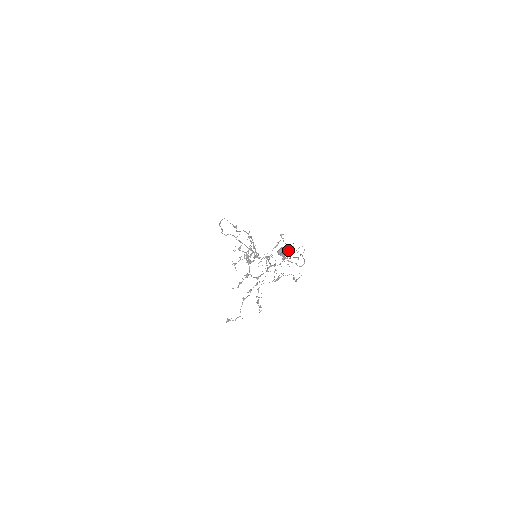
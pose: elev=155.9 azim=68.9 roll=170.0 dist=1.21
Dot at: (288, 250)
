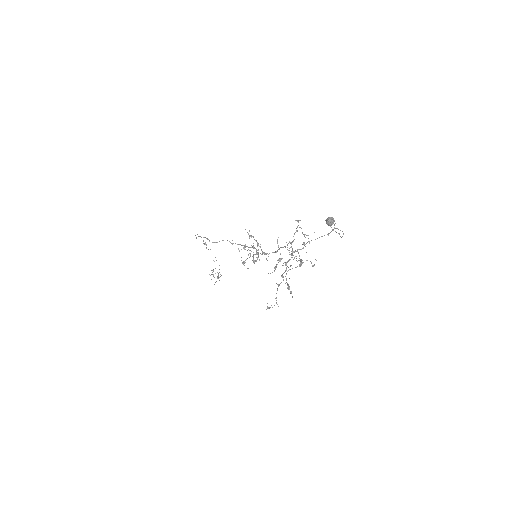
Dot at: occluded
